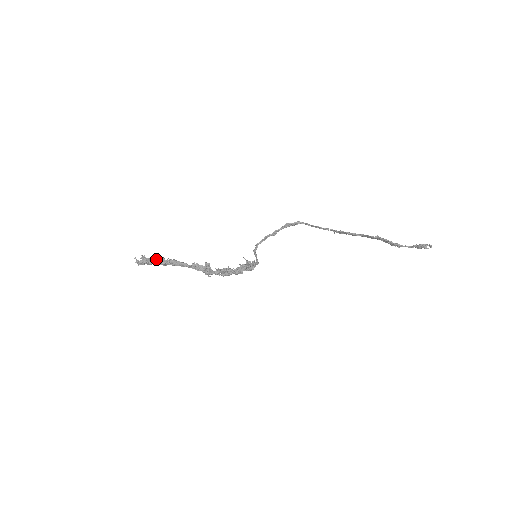
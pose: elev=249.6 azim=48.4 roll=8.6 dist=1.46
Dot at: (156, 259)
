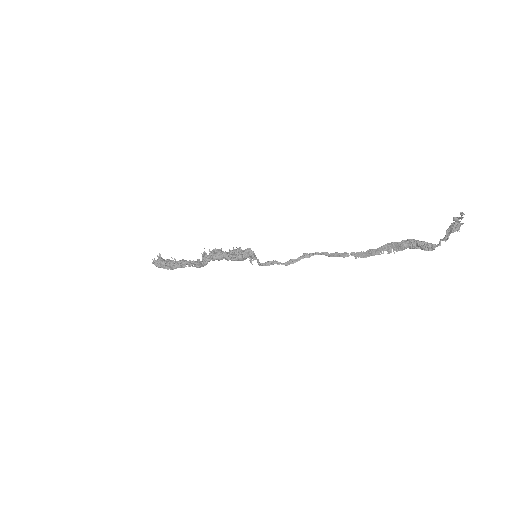
Dot at: (169, 260)
